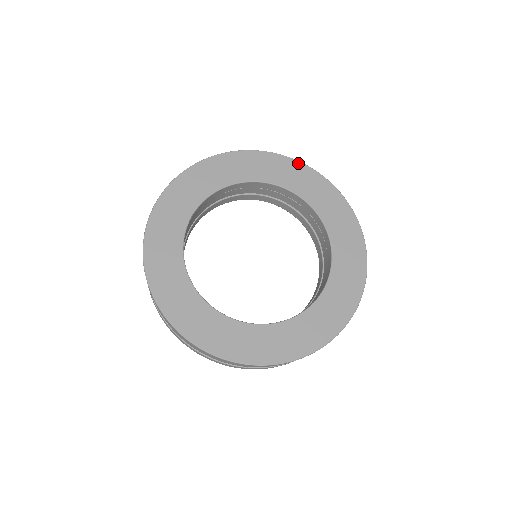
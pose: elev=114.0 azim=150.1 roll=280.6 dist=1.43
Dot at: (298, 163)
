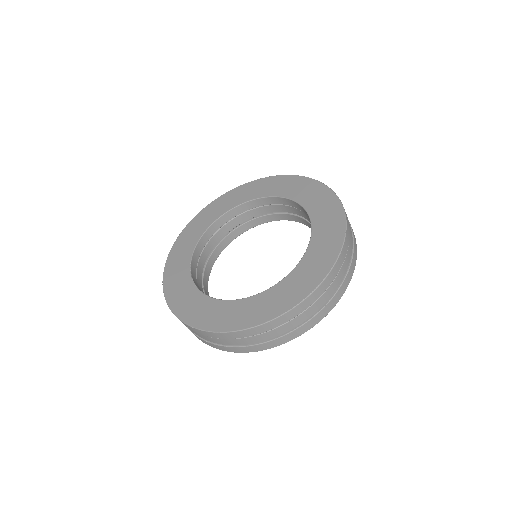
Dot at: (244, 185)
